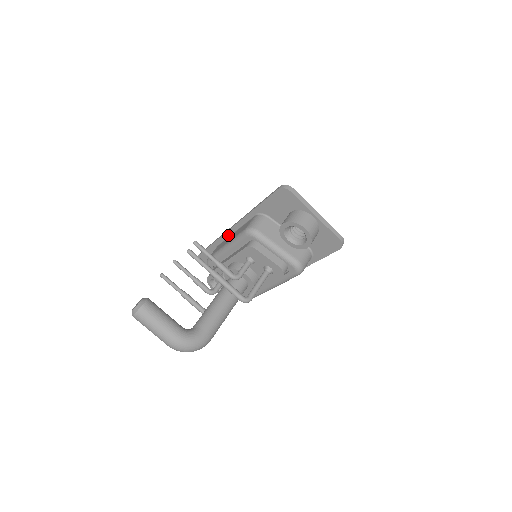
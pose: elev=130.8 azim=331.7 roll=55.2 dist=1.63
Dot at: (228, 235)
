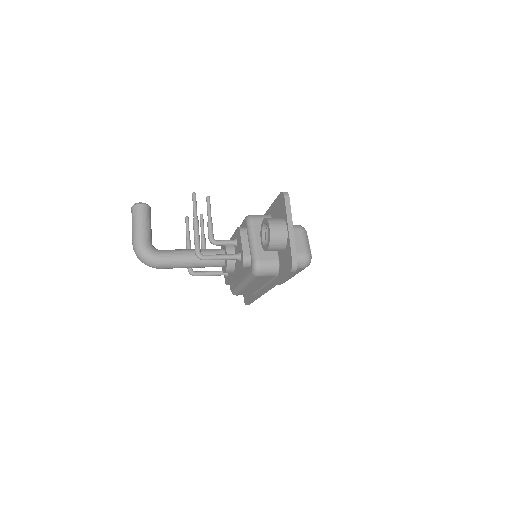
Dot at: occluded
